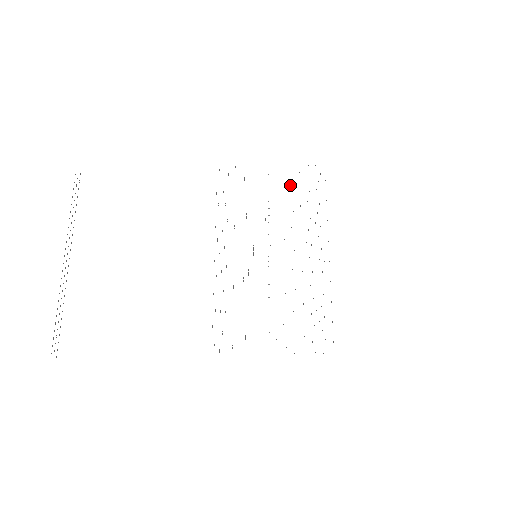
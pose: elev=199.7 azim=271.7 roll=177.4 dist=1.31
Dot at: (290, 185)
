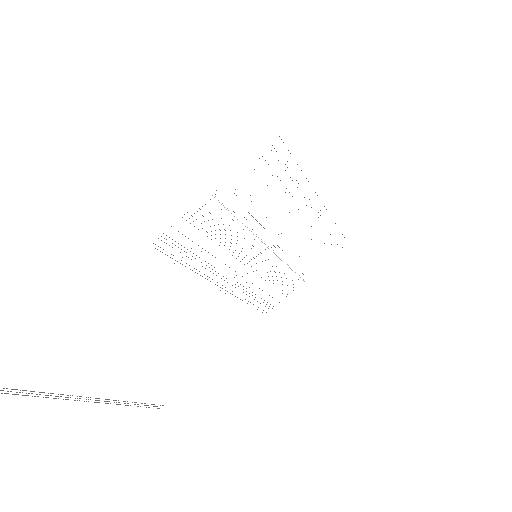
Dot at: occluded
